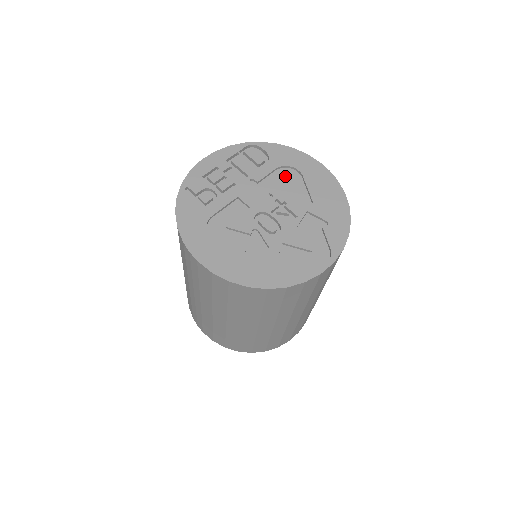
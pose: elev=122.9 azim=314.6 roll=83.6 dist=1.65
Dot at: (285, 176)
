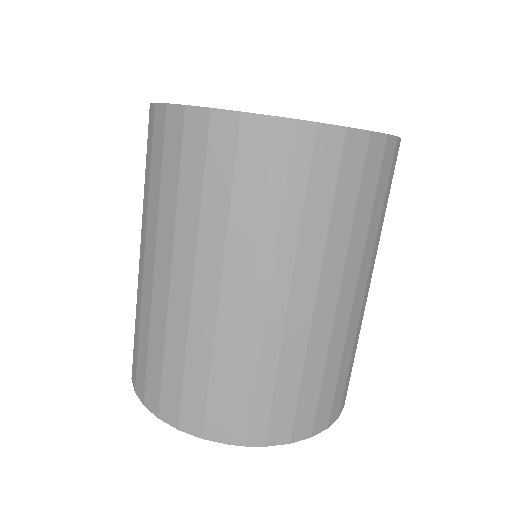
Dot at: occluded
